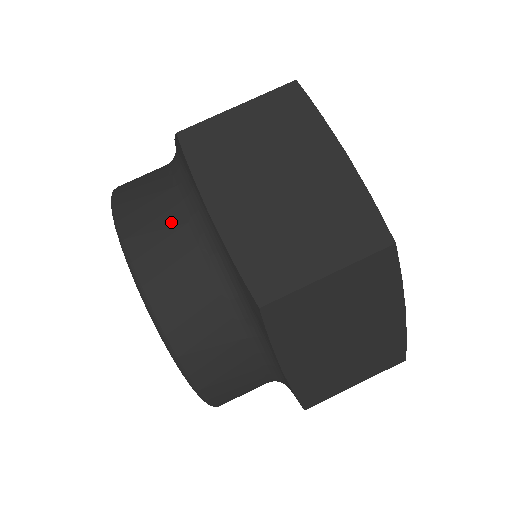
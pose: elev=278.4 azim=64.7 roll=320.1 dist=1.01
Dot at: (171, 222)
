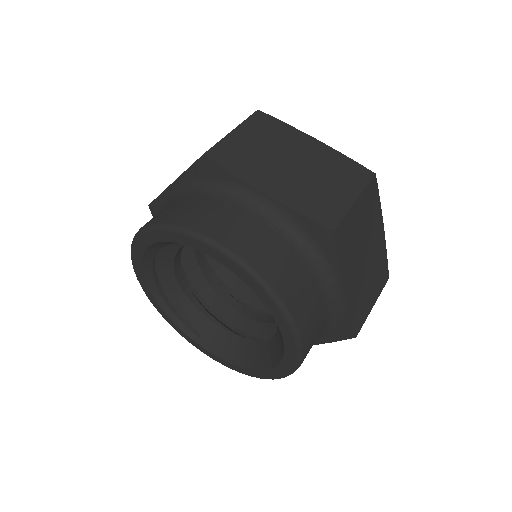
Dot at: (231, 213)
